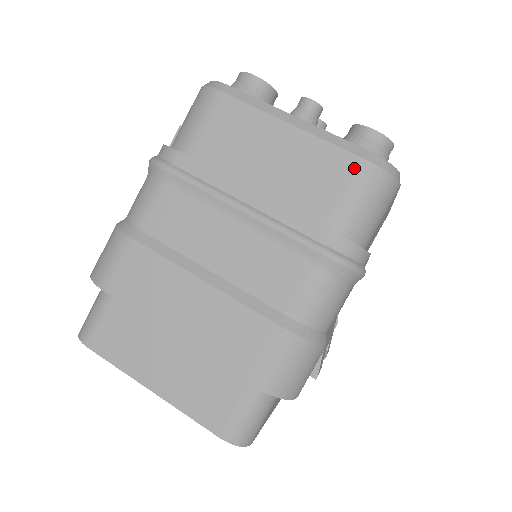
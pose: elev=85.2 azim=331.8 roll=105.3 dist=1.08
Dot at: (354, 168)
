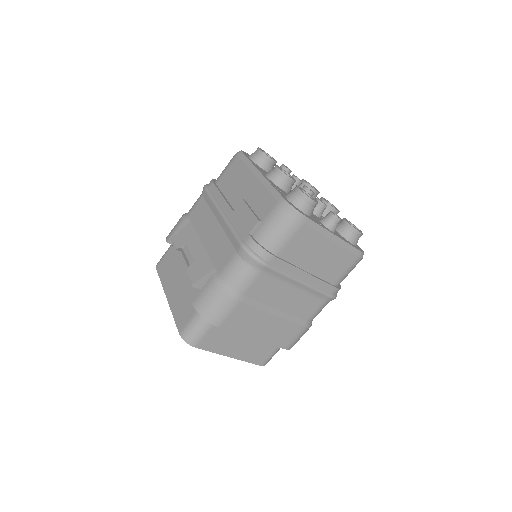
Dot at: (353, 260)
